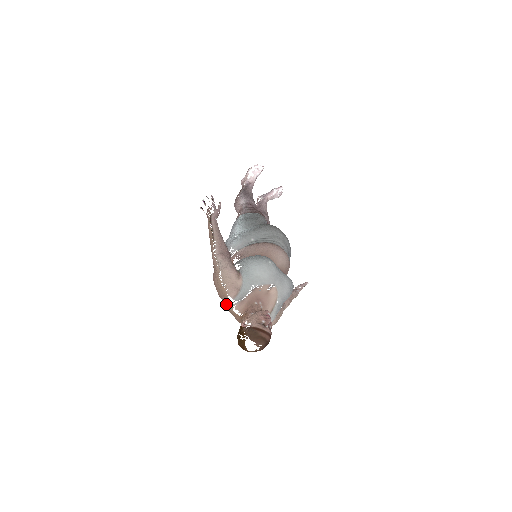
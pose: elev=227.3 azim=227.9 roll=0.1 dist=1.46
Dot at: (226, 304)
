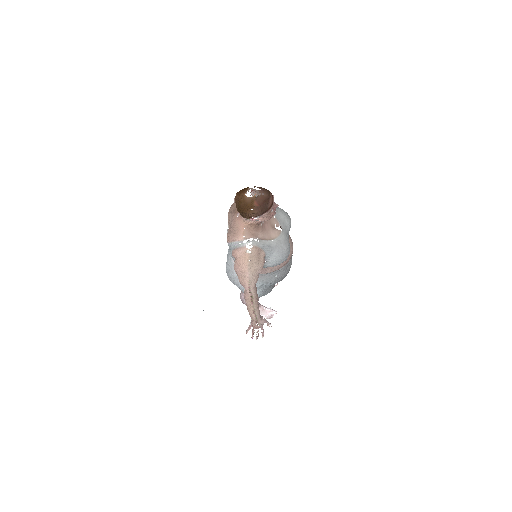
Dot at: occluded
